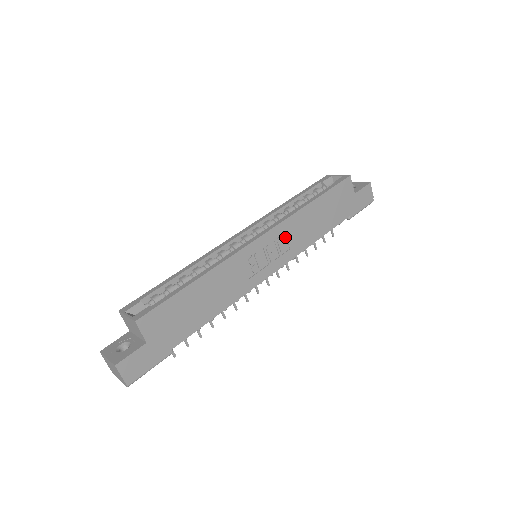
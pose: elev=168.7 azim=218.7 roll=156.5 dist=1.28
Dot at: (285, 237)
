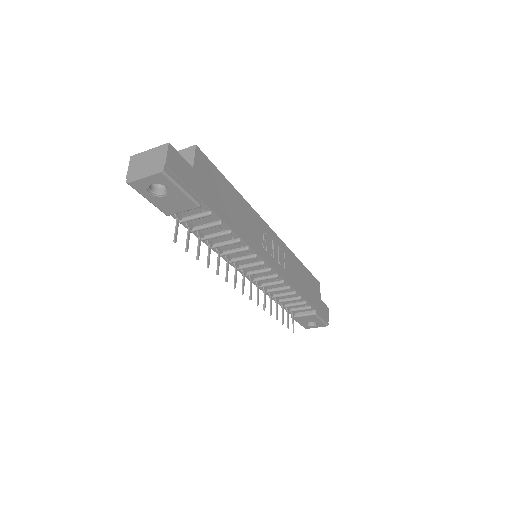
Dot at: (283, 258)
